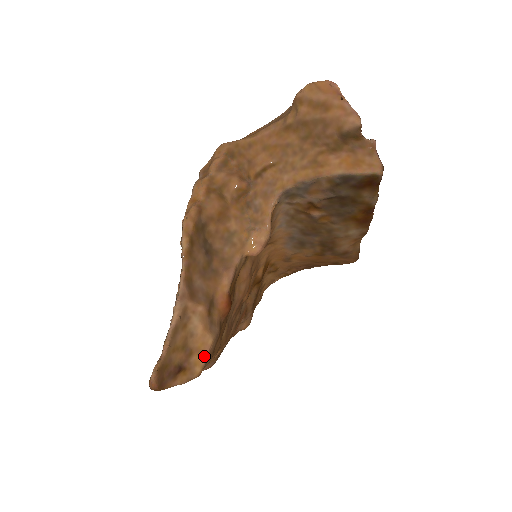
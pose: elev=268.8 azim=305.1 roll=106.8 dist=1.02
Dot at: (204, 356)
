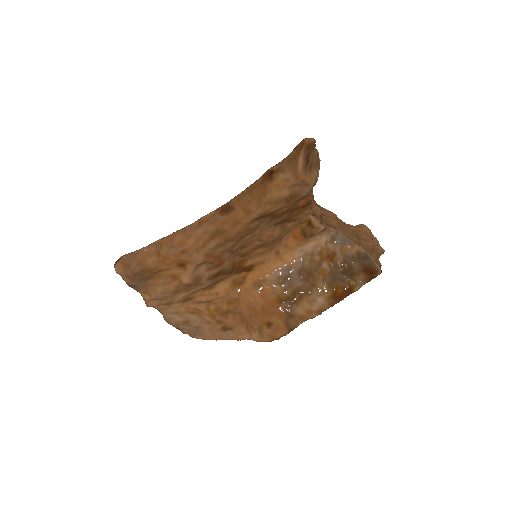
Dot at: (309, 180)
